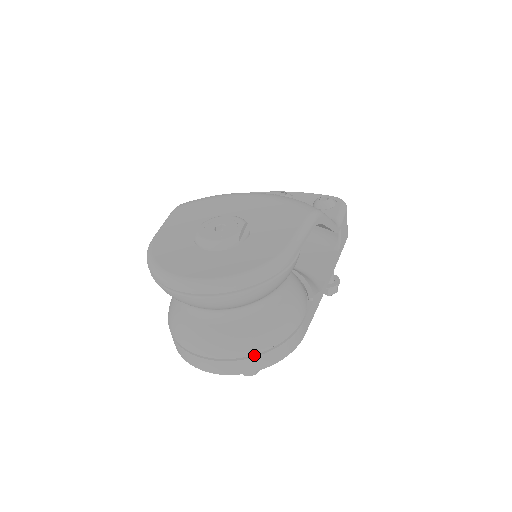
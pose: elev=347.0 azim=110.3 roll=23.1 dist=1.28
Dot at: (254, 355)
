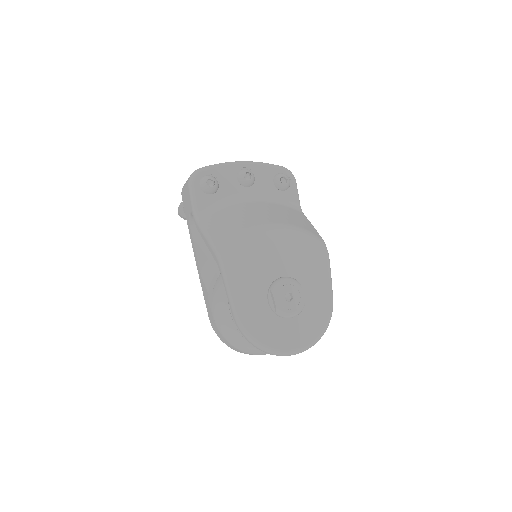
Dot at: occluded
